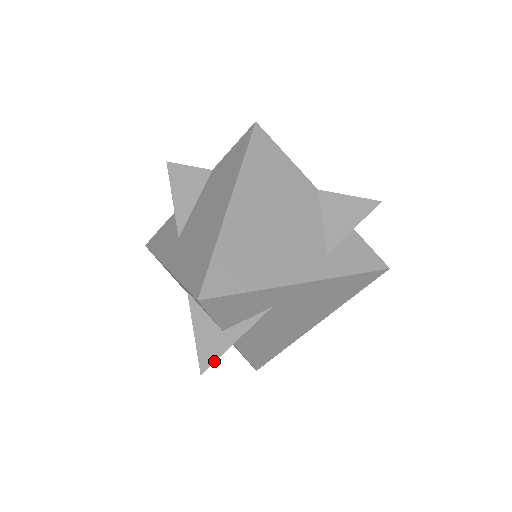
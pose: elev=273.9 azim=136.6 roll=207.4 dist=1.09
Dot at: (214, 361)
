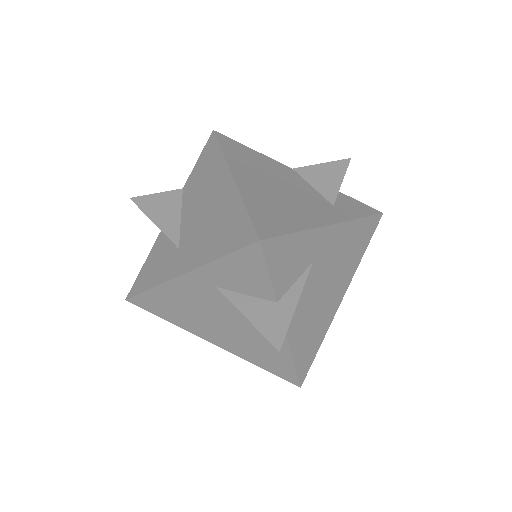
Dot at: (285, 332)
